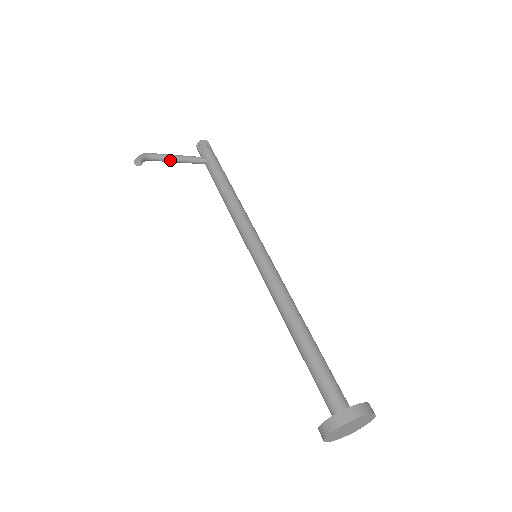
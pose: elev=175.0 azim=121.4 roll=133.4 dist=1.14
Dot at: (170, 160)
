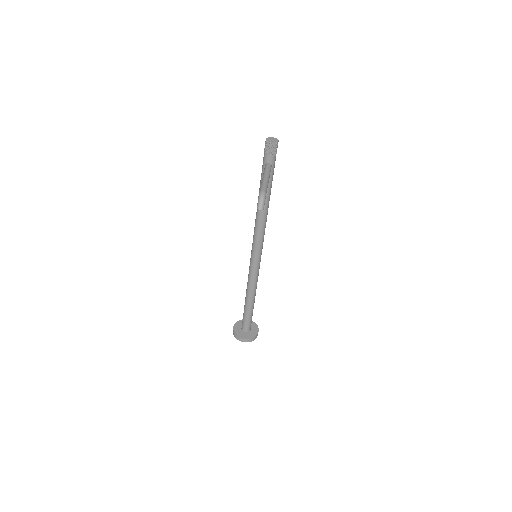
Dot at: occluded
